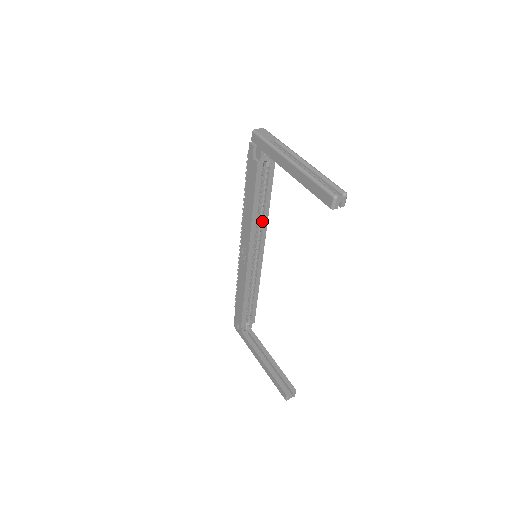
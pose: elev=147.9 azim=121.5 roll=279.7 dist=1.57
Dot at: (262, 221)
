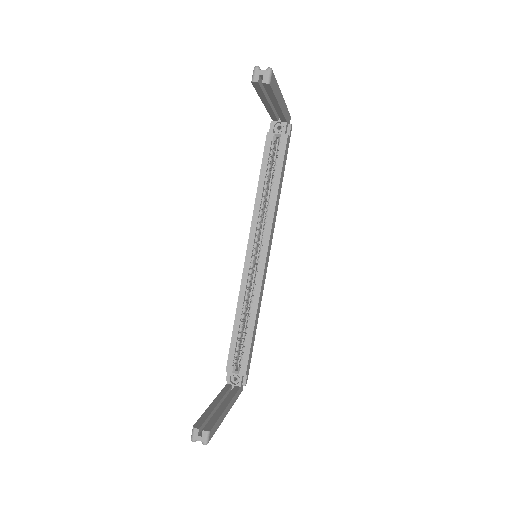
Dot at: (269, 210)
